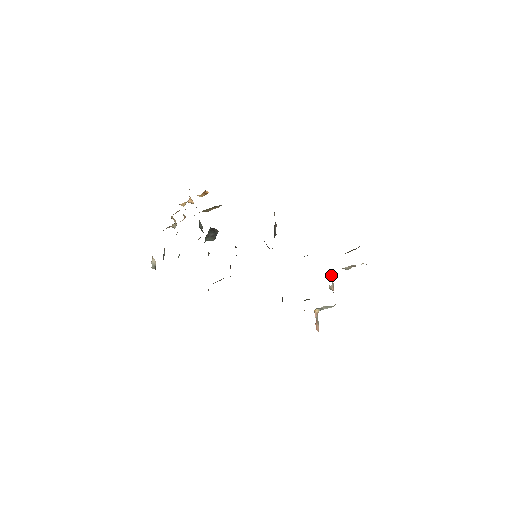
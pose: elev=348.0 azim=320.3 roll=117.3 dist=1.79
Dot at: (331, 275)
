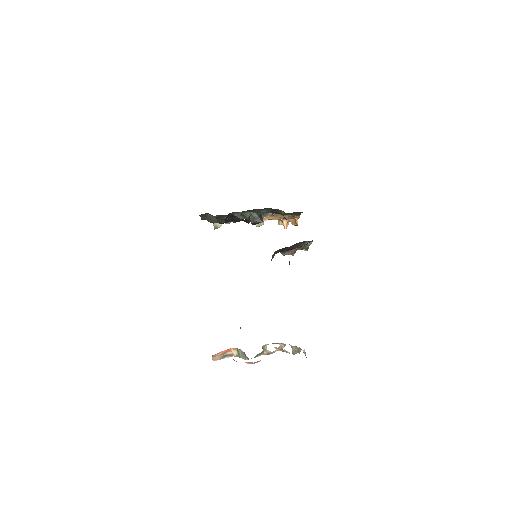
Dot at: (280, 347)
